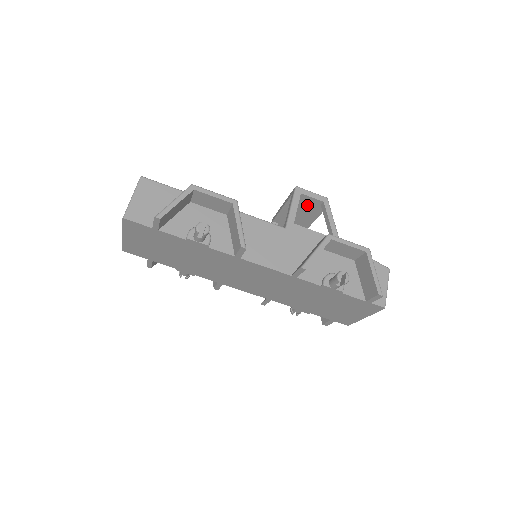
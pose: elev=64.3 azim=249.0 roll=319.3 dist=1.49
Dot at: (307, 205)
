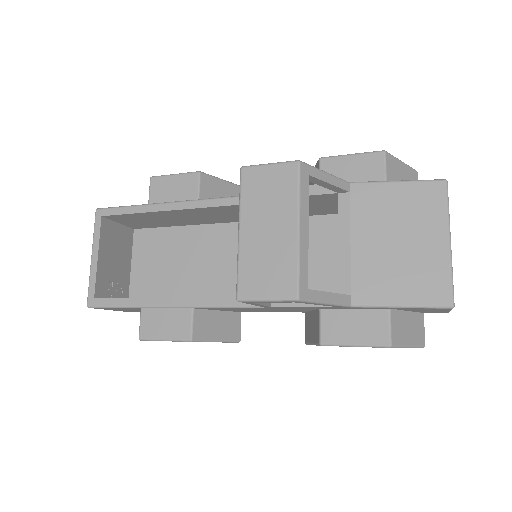
Dot at: occluded
